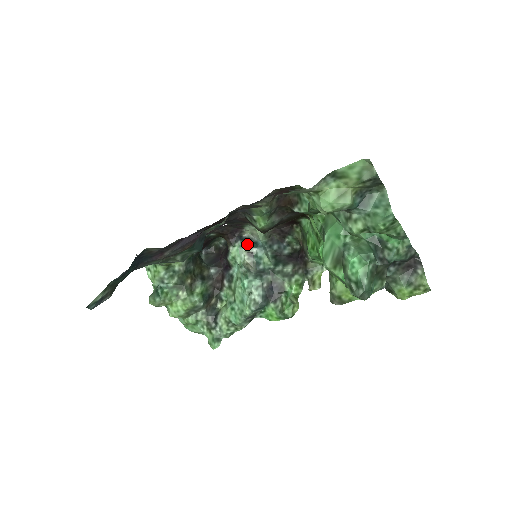
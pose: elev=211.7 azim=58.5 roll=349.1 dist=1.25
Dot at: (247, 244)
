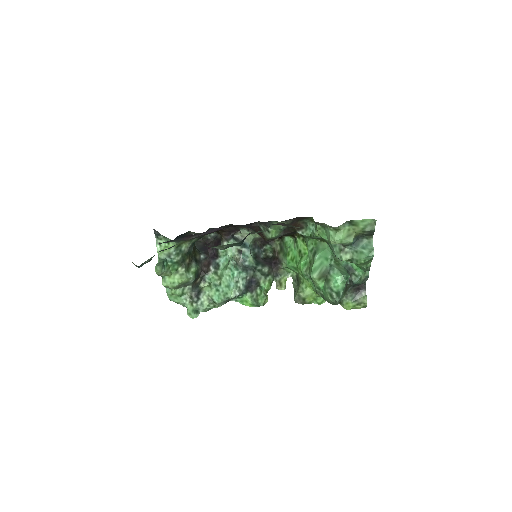
Dot at: occluded
